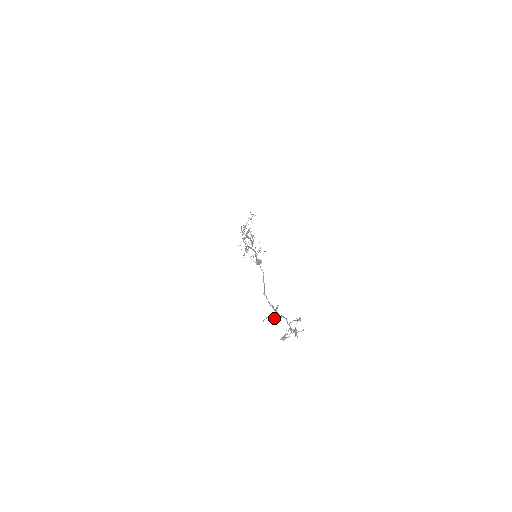
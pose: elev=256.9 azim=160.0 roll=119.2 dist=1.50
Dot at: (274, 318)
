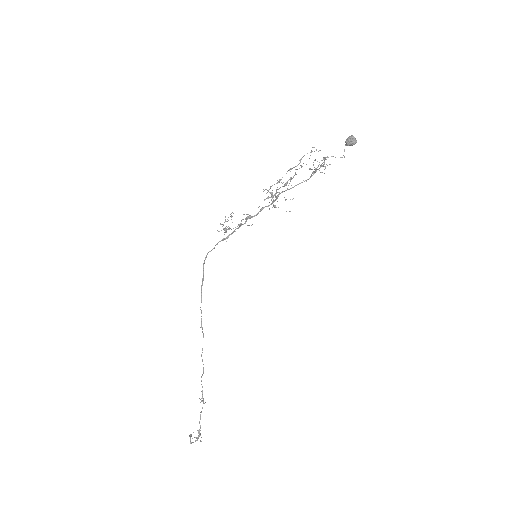
Dot at: (203, 403)
